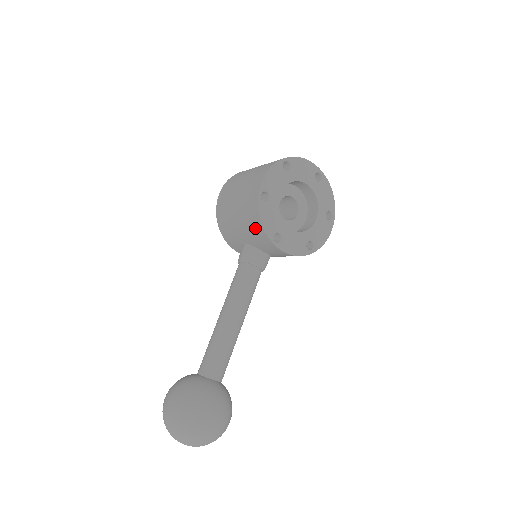
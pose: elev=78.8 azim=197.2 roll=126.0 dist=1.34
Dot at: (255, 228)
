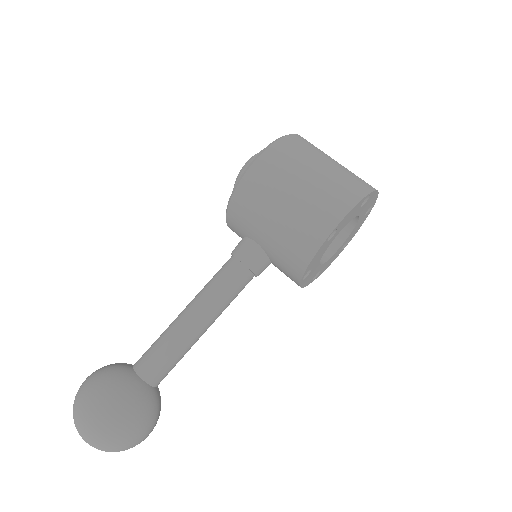
Dot at: (294, 256)
